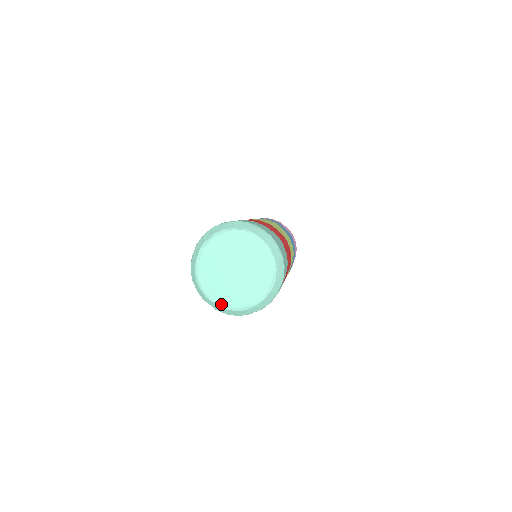
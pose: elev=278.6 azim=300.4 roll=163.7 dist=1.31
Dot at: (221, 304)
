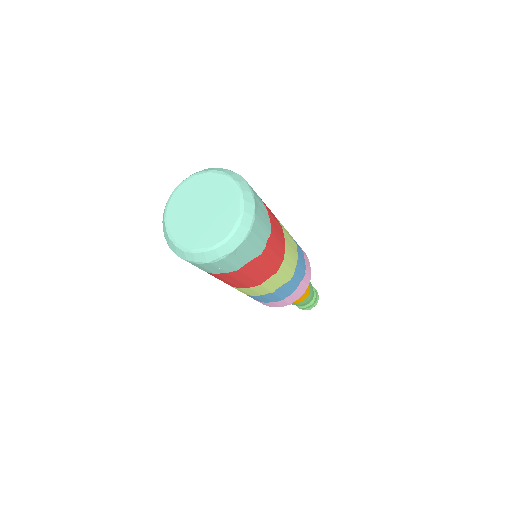
Dot at: (170, 231)
